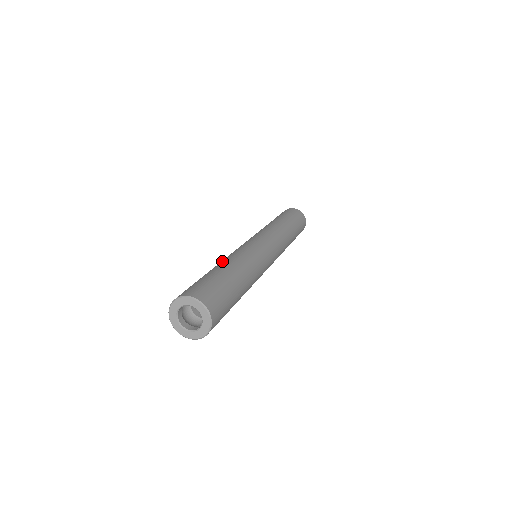
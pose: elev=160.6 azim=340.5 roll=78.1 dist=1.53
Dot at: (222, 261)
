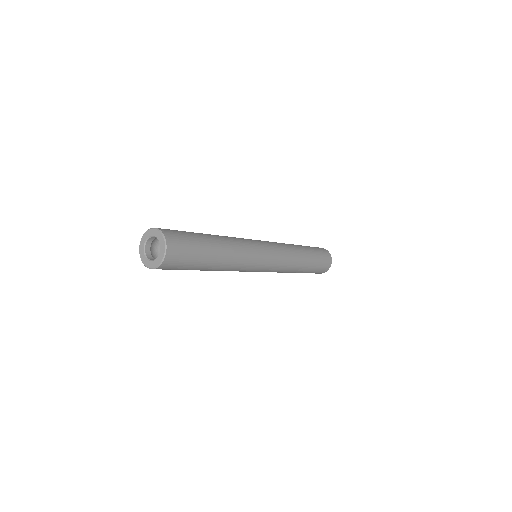
Dot at: occluded
